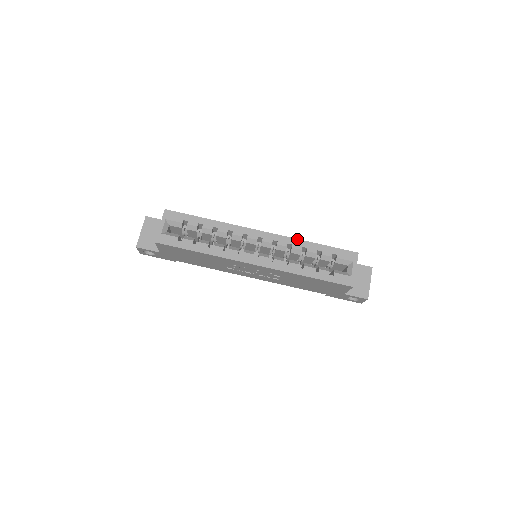
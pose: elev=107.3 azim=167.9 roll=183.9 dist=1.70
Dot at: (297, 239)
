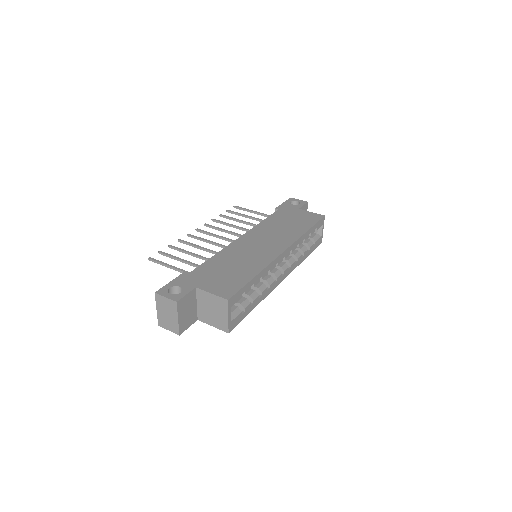
Dot at: (301, 237)
